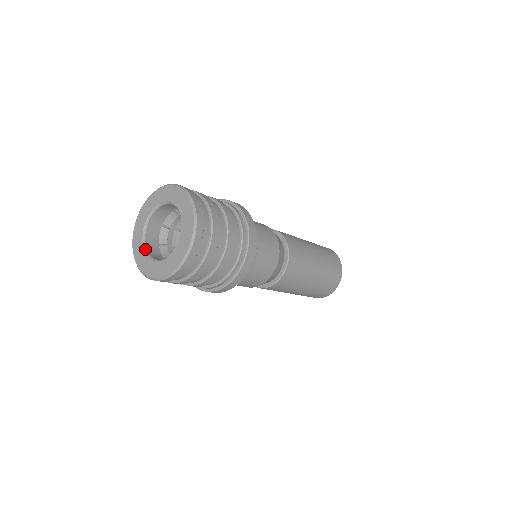
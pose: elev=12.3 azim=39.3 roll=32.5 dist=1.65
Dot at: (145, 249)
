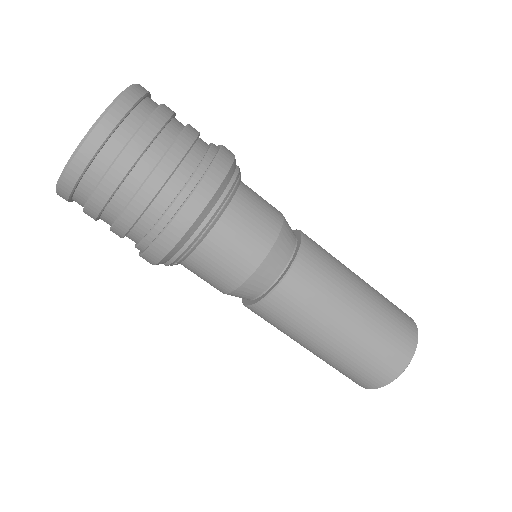
Dot at: occluded
